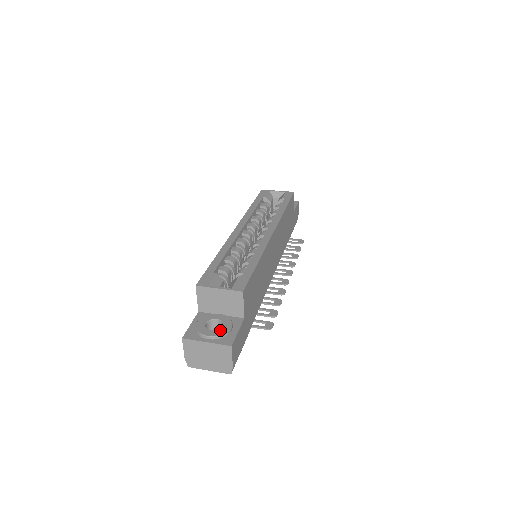
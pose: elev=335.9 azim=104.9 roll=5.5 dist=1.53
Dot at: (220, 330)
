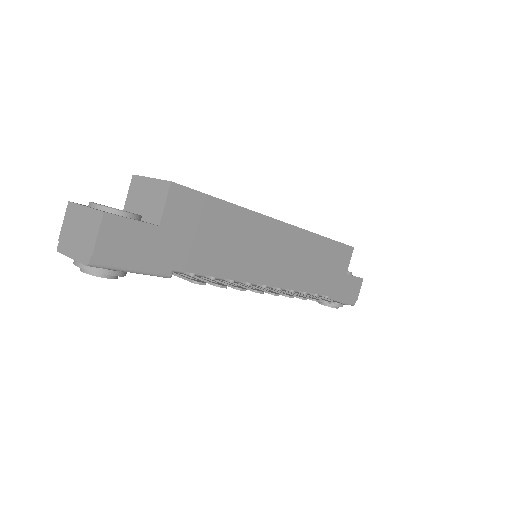
Dot at: (114, 208)
